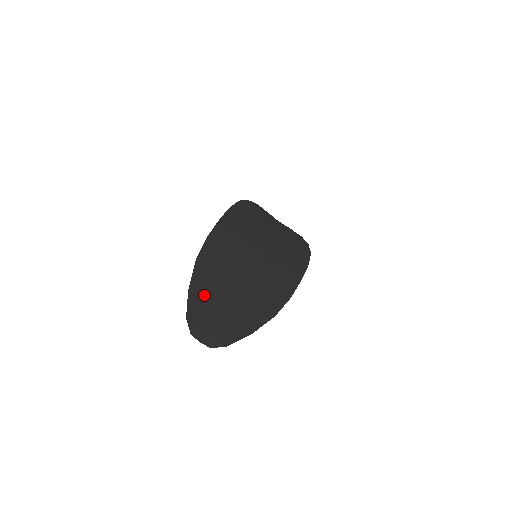
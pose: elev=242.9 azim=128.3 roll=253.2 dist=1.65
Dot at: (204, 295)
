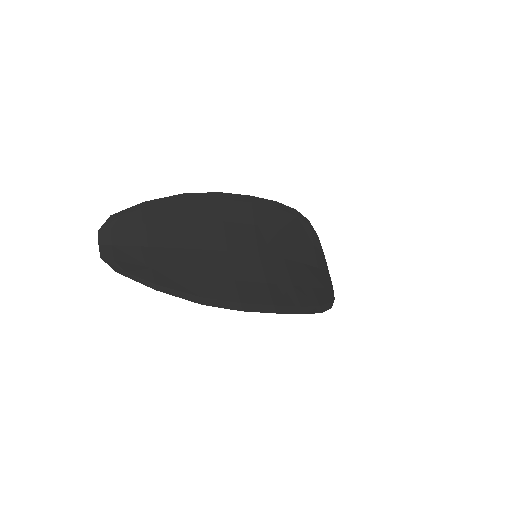
Dot at: (154, 221)
